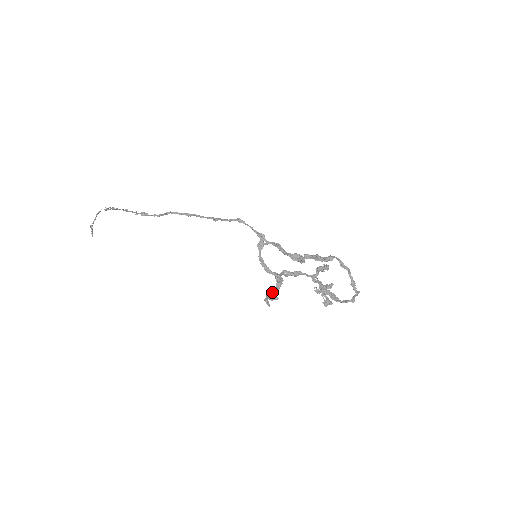
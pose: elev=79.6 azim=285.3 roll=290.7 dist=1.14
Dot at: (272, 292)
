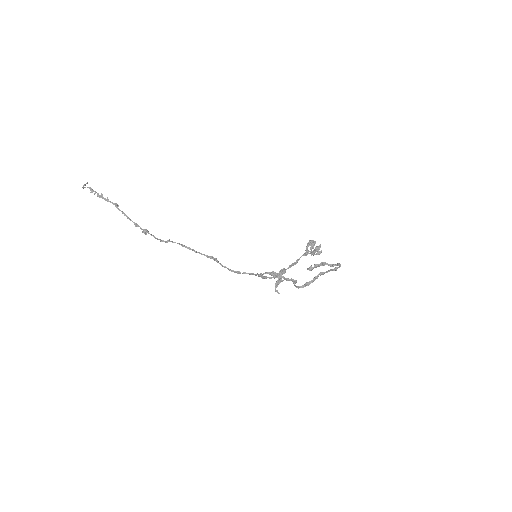
Dot at: (278, 281)
